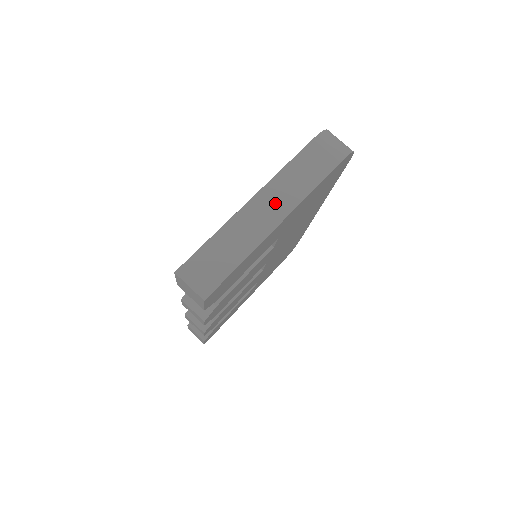
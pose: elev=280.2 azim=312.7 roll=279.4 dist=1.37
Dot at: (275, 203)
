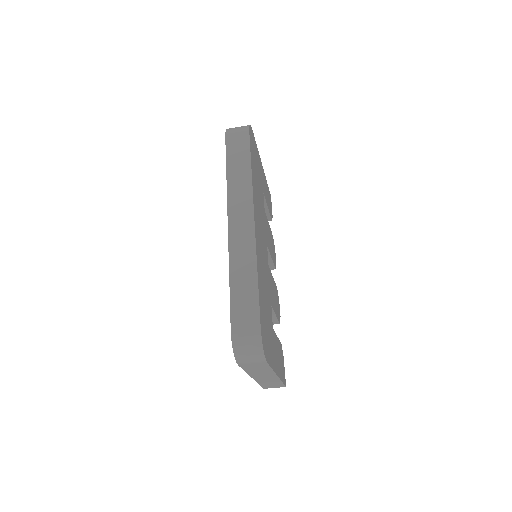
Dot at: (264, 376)
